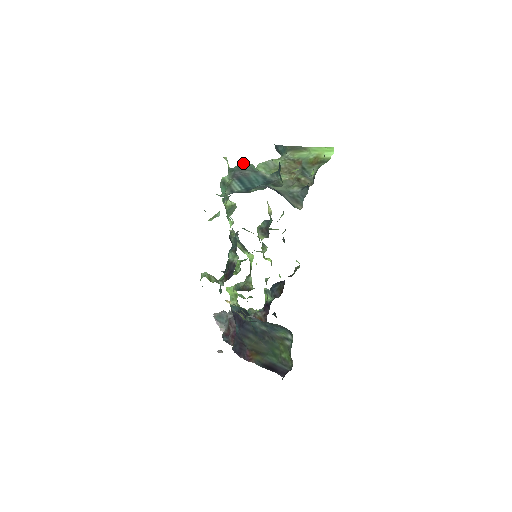
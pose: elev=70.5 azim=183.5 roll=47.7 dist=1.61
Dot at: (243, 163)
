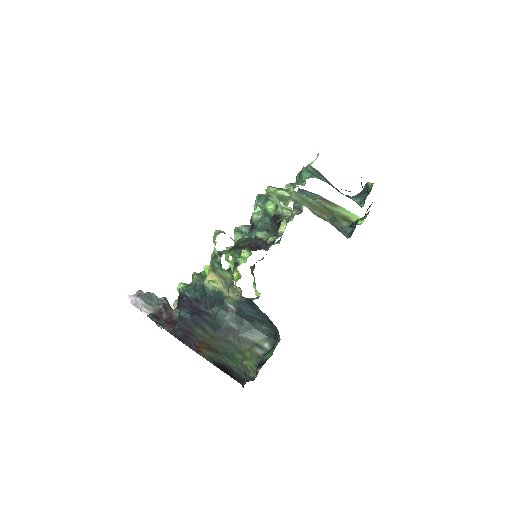
Dot at: occluded
